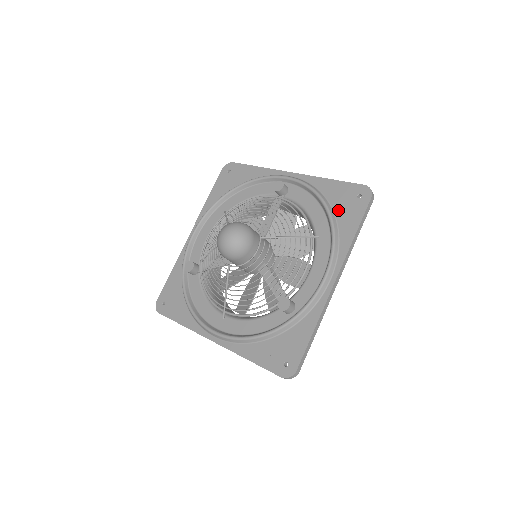
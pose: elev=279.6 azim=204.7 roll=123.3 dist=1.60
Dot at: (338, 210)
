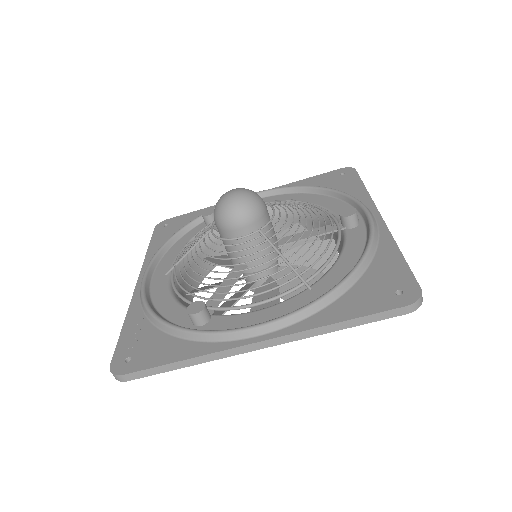
Dot at: (362, 284)
